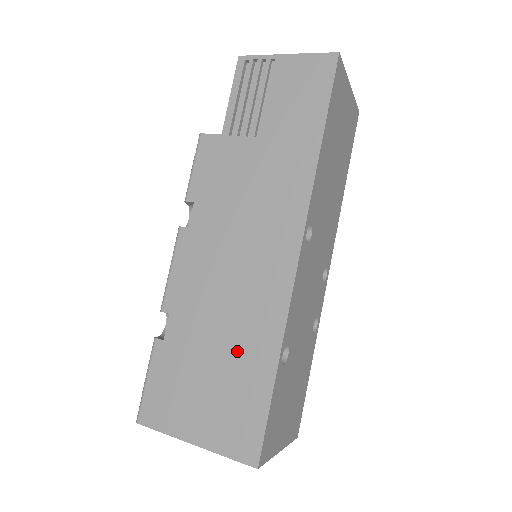
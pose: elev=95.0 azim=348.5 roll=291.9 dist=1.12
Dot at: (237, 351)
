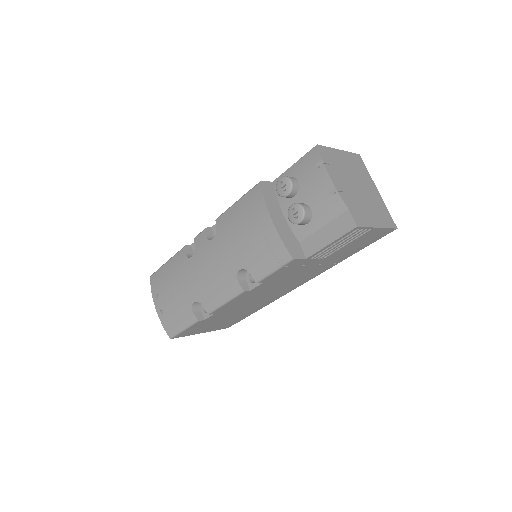
Dot at: occluded
